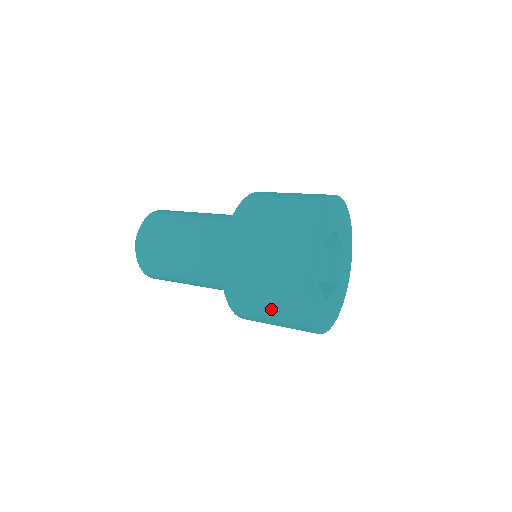
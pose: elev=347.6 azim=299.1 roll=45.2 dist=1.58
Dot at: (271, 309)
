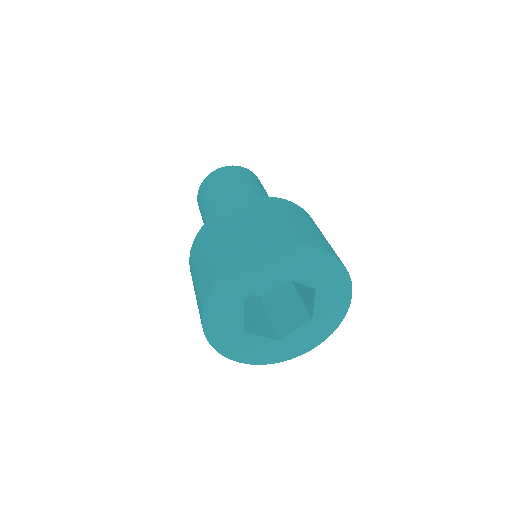
Dot at: (198, 280)
